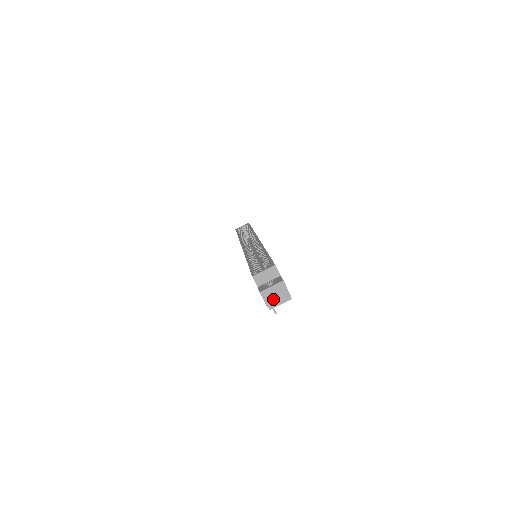
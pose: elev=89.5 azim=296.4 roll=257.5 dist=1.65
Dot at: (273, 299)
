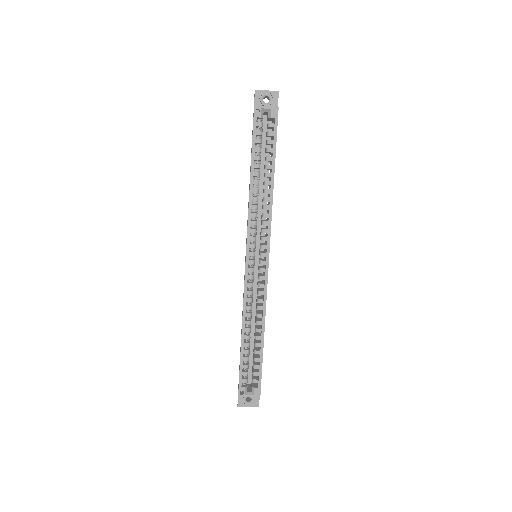
Dot at: occluded
